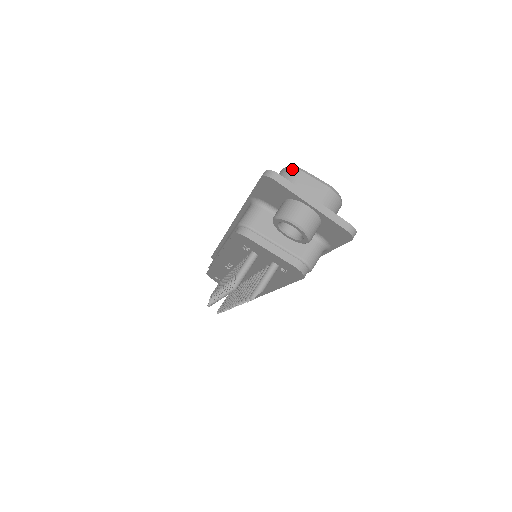
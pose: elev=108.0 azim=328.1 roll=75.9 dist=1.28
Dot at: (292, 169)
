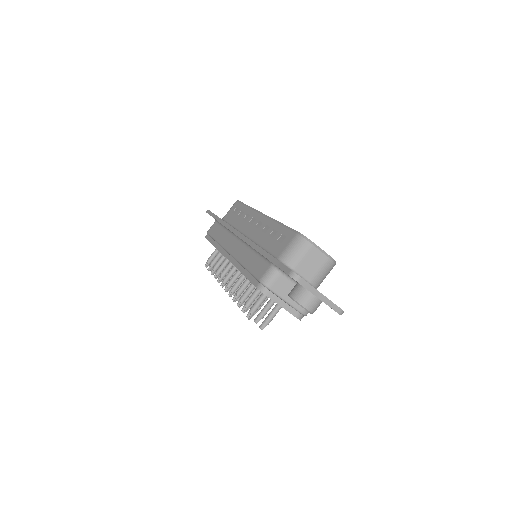
Dot at: (305, 241)
